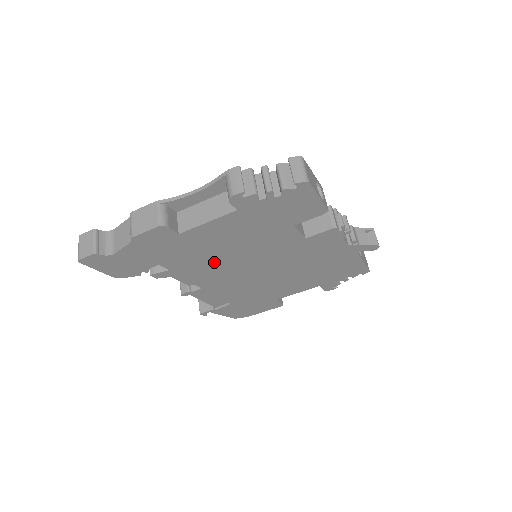
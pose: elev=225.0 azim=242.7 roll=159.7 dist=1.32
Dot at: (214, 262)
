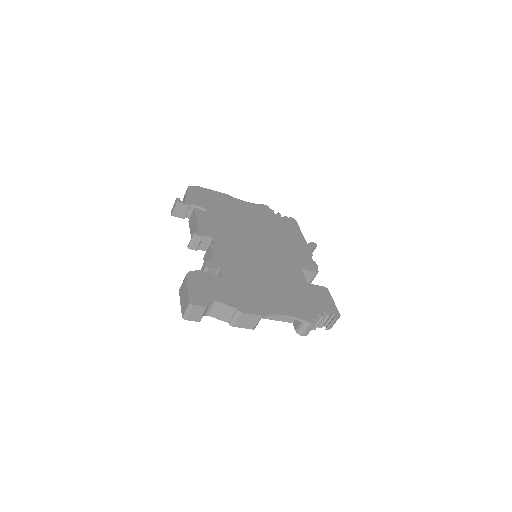
Dot at: occluded
